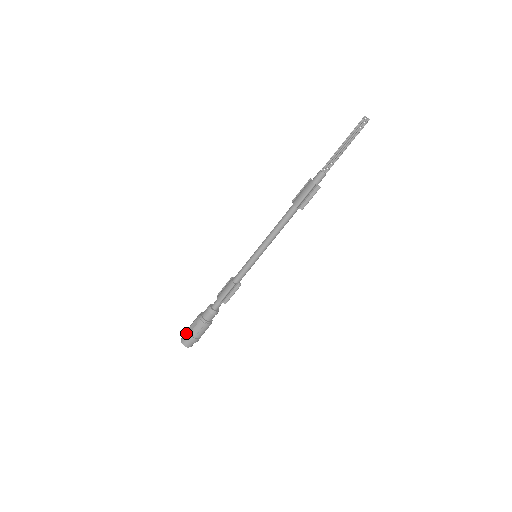
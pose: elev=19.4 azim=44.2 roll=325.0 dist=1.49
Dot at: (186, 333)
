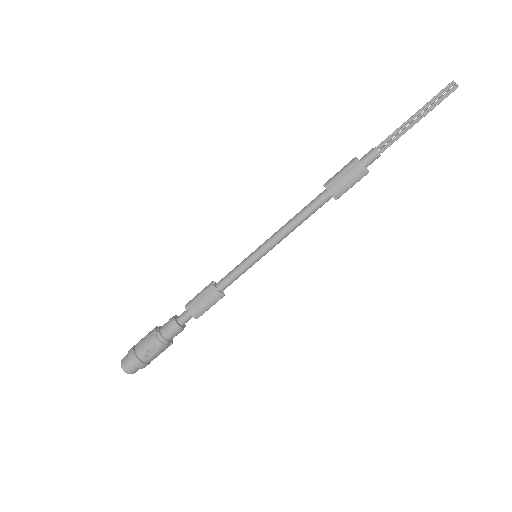
Dot at: (138, 364)
